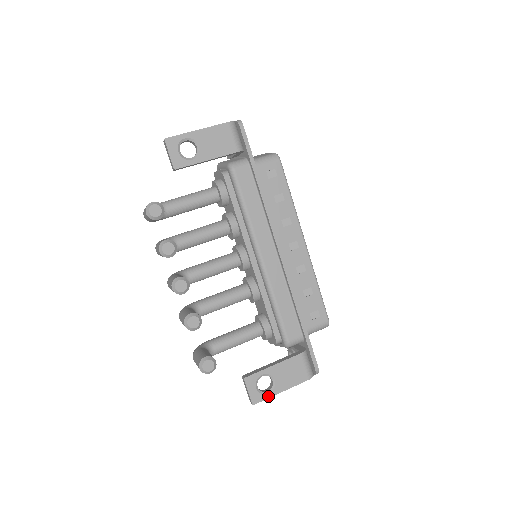
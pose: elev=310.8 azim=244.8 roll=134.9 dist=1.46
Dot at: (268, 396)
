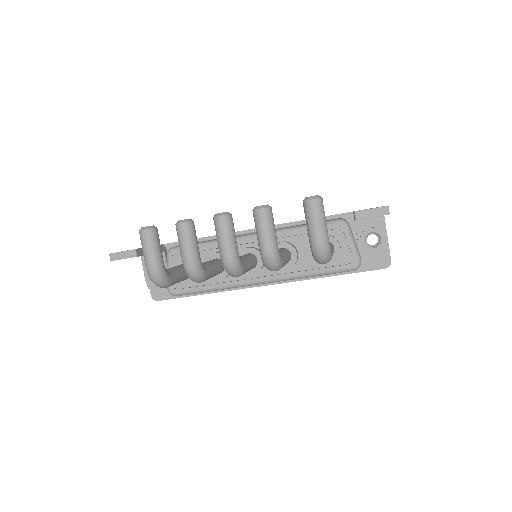
Dot at: occluded
